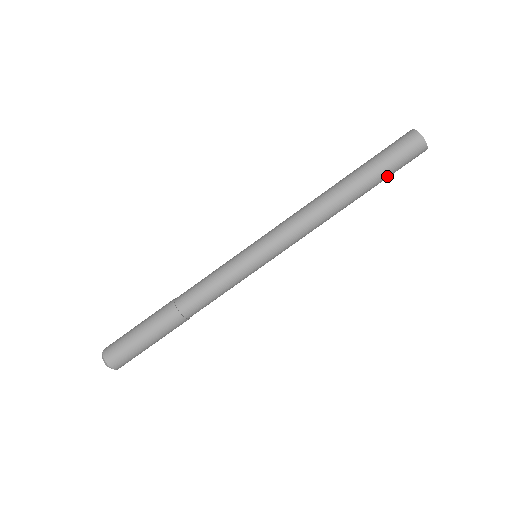
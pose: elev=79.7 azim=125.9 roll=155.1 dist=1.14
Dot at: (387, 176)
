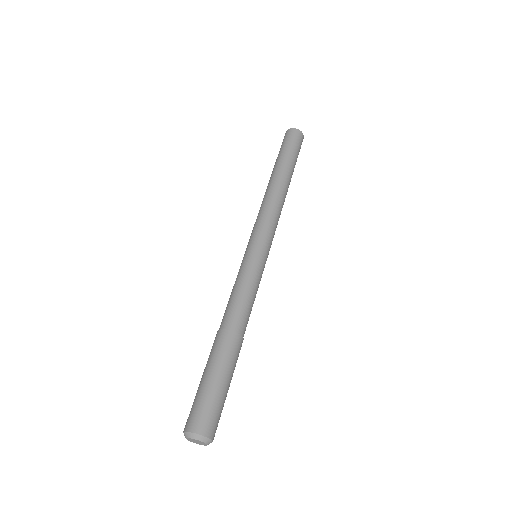
Dot at: (294, 157)
